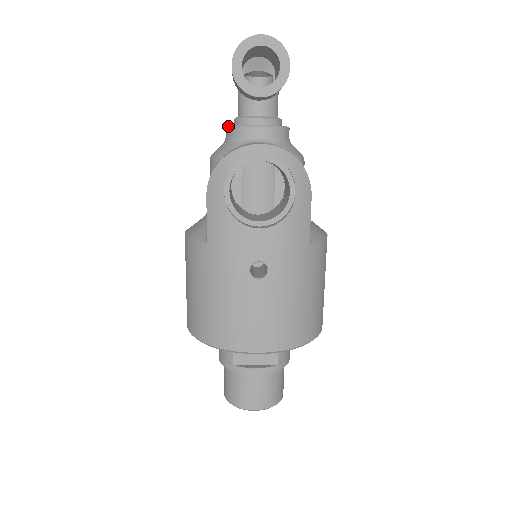
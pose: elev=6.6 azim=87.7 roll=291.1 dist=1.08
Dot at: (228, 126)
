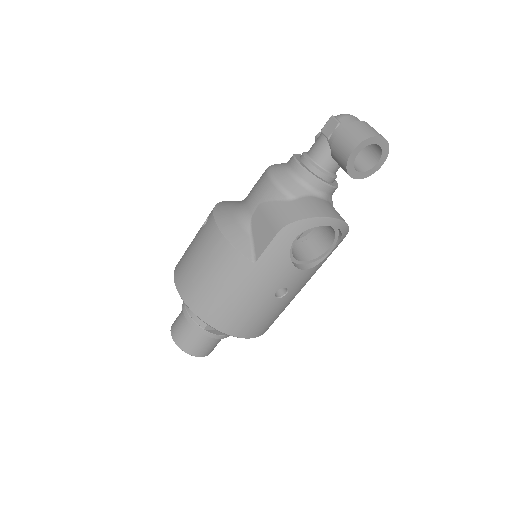
Dot at: (304, 168)
